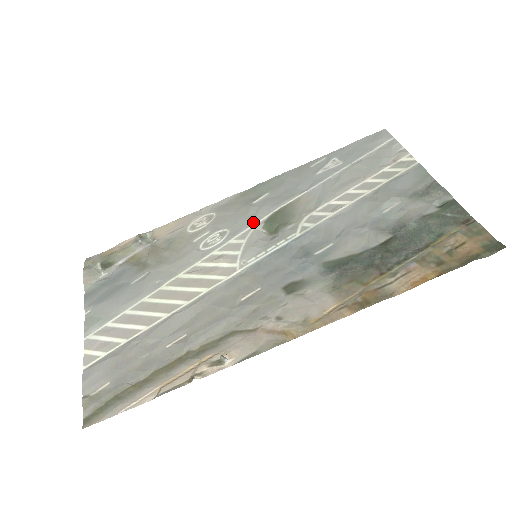
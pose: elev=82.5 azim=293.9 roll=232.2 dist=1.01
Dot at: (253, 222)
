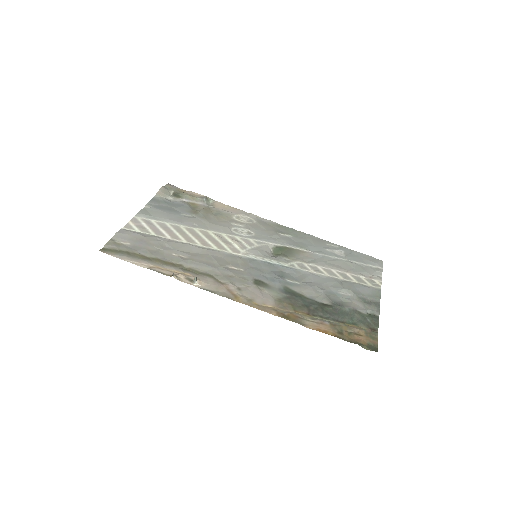
Dot at: (270, 241)
